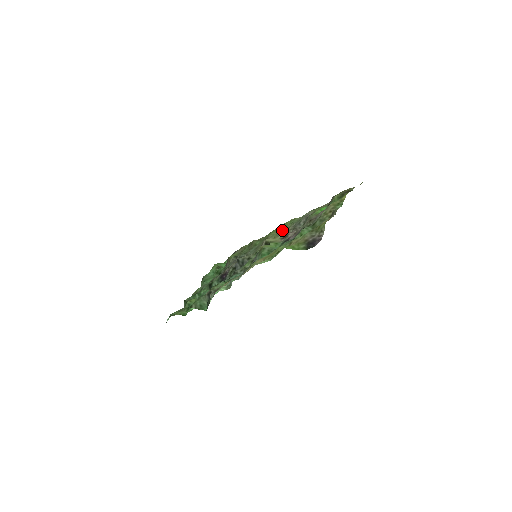
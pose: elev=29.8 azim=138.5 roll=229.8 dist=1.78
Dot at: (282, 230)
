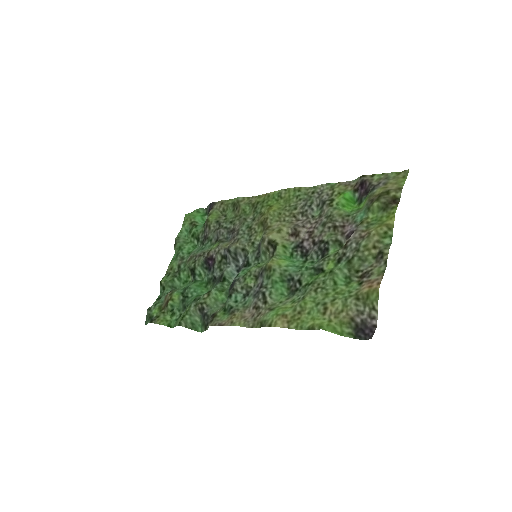
Dot at: (285, 208)
